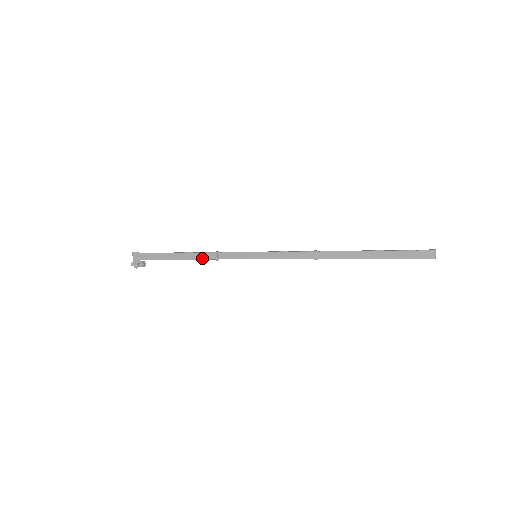
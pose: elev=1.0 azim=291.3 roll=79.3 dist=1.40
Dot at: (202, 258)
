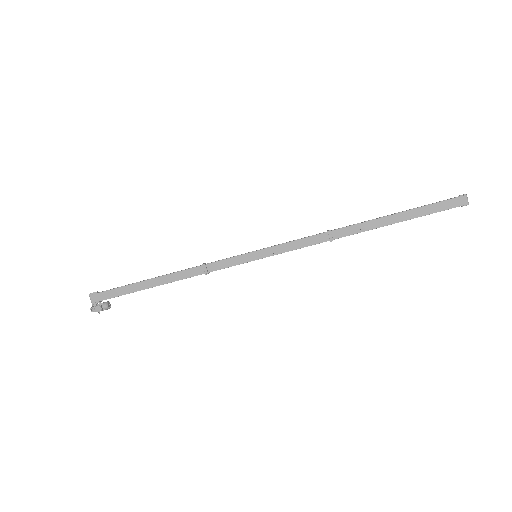
Dot at: (186, 277)
